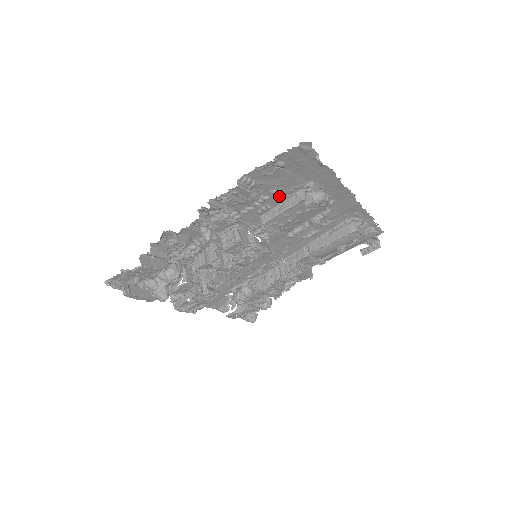
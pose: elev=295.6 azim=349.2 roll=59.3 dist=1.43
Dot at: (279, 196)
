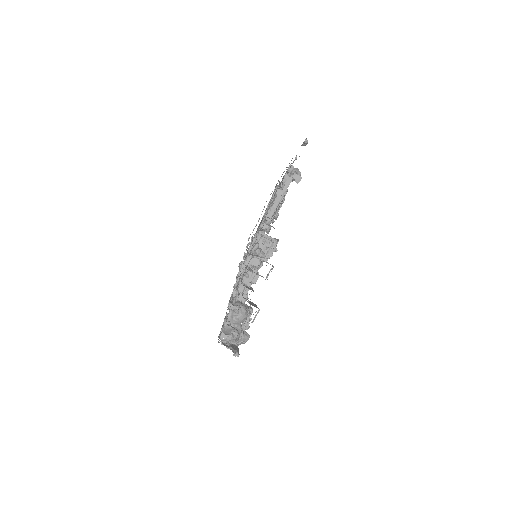
Dot at: occluded
